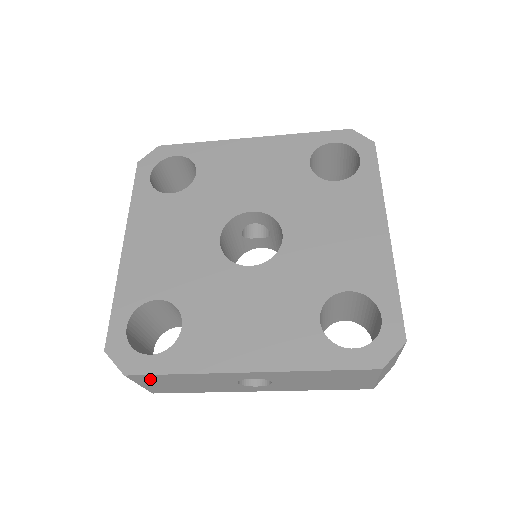
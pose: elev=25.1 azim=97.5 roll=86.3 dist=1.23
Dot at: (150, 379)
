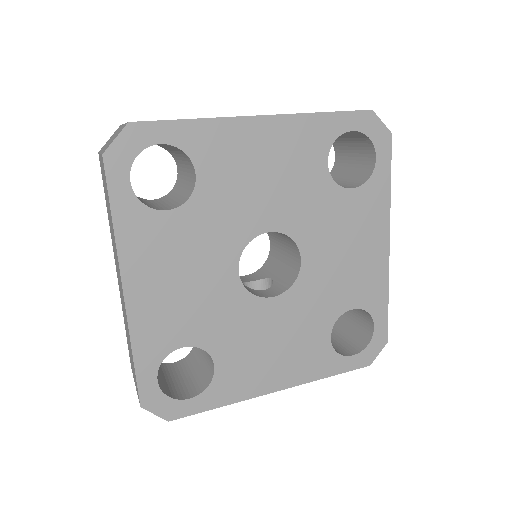
Dot at: occluded
